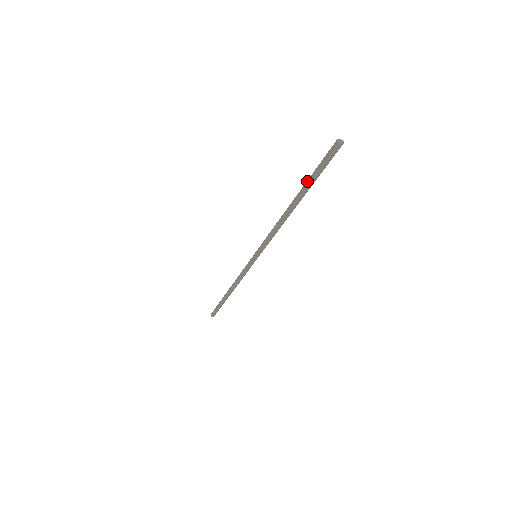
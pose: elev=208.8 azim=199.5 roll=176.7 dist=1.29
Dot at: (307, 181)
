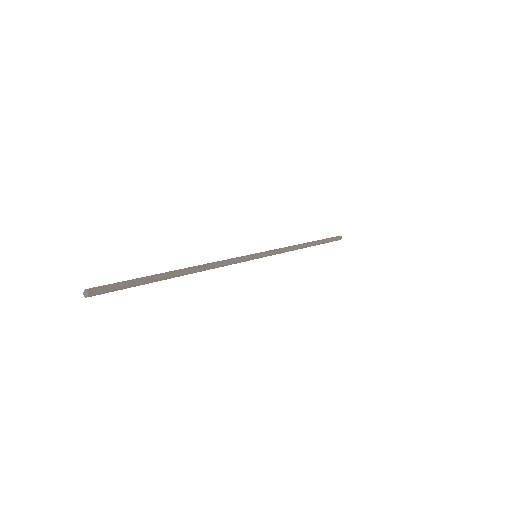
Dot at: (145, 282)
